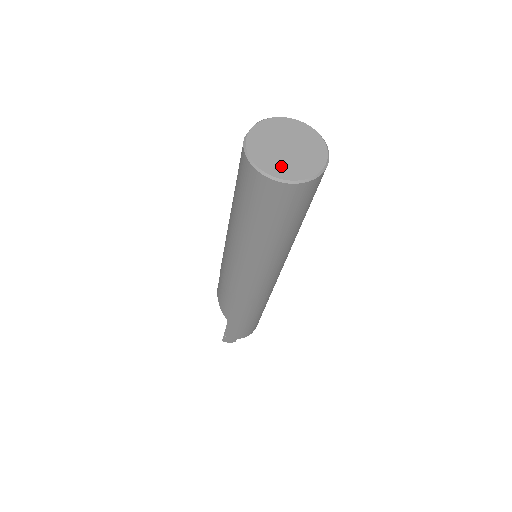
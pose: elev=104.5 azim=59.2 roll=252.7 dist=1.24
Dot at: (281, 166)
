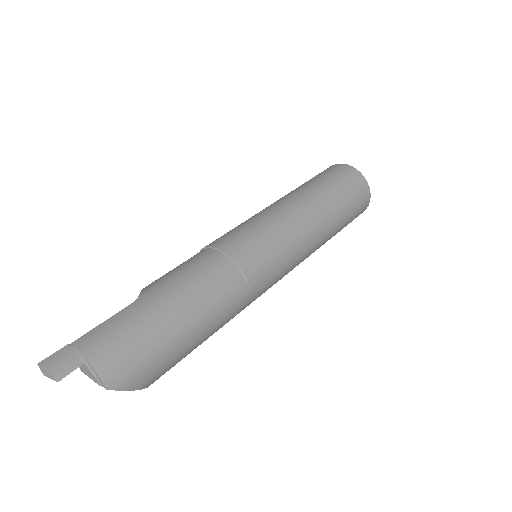
Dot at: occluded
